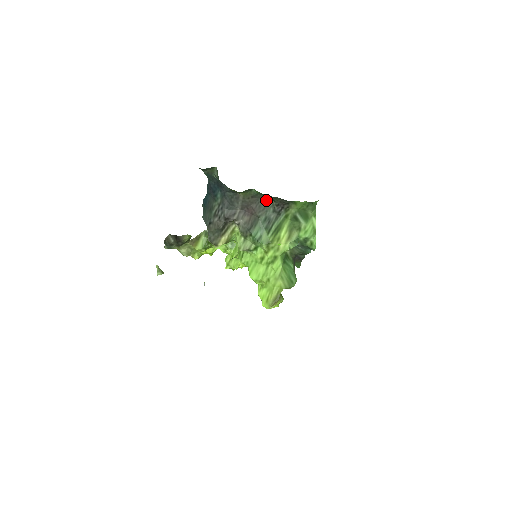
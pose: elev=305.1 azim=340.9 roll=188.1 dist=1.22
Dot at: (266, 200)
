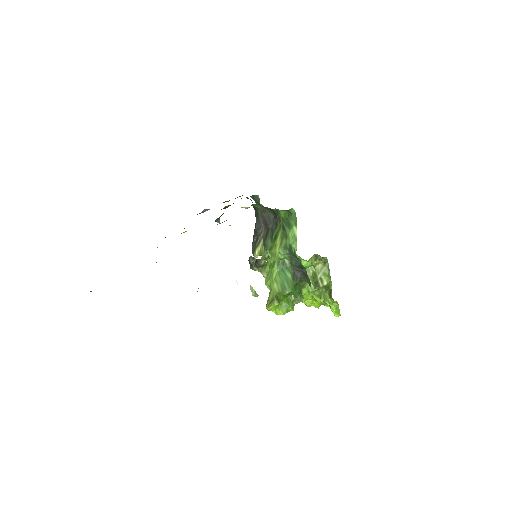
Dot at: (273, 215)
